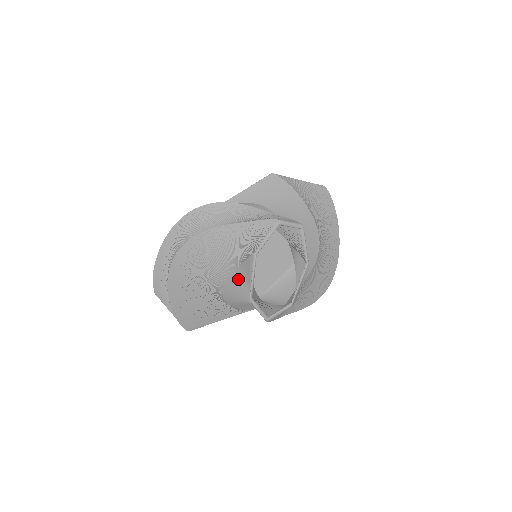
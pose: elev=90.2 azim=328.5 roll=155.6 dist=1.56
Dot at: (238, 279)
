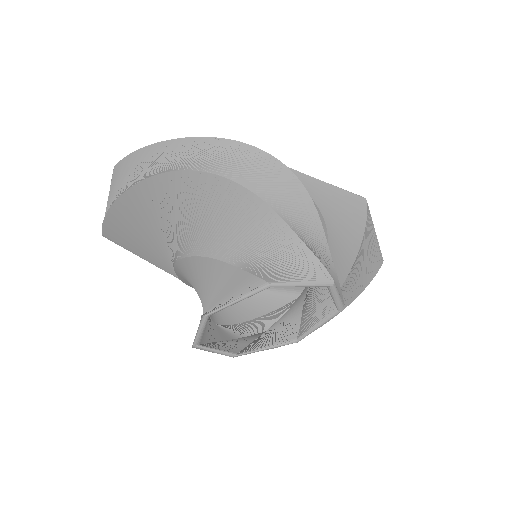
Dot at: (217, 271)
